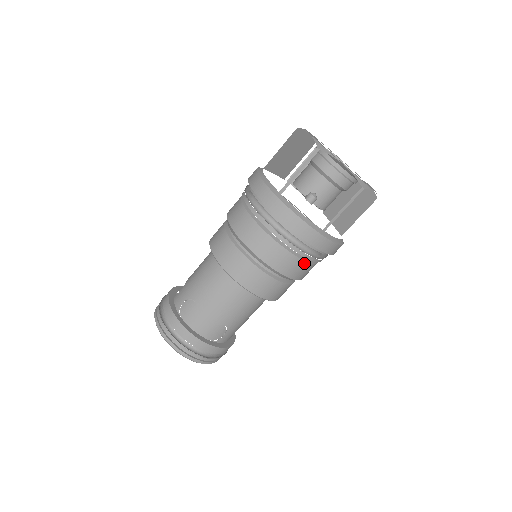
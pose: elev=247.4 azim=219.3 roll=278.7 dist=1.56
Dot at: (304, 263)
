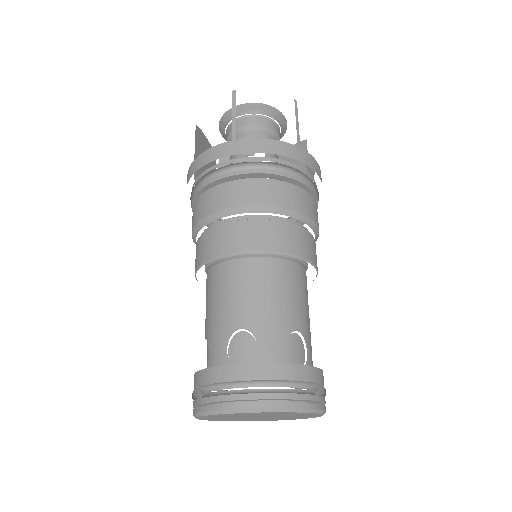
Dot at: (310, 197)
